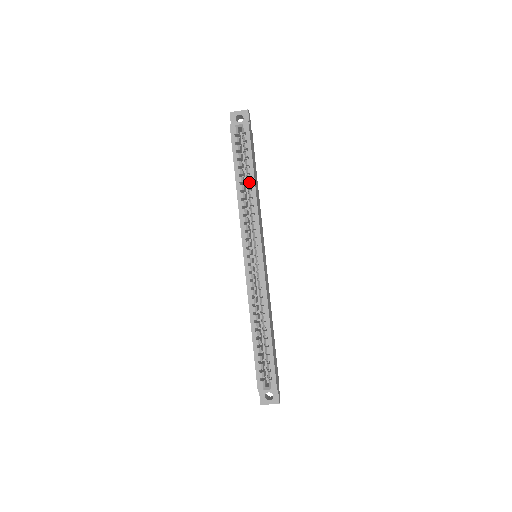
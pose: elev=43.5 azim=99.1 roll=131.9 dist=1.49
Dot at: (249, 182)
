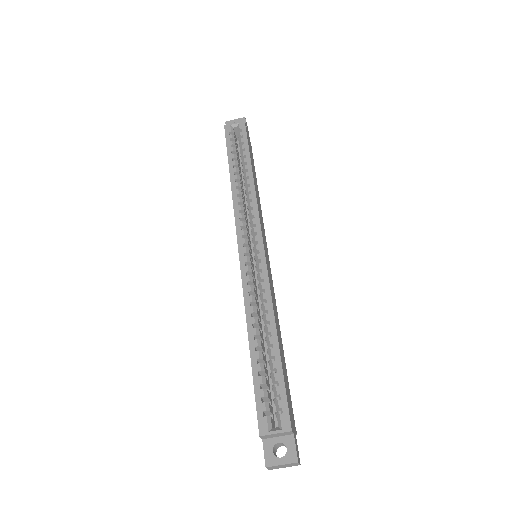
Dot at: (246, 173)
